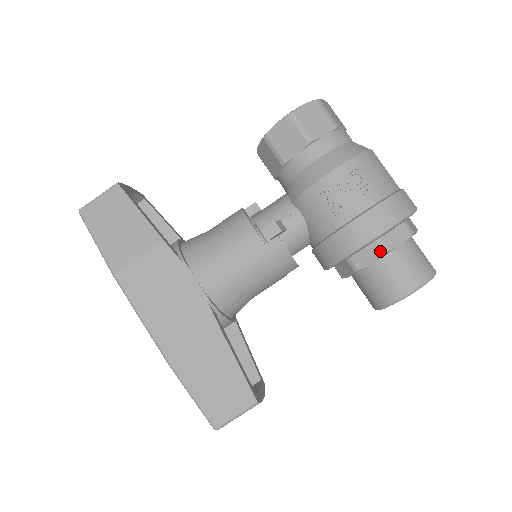
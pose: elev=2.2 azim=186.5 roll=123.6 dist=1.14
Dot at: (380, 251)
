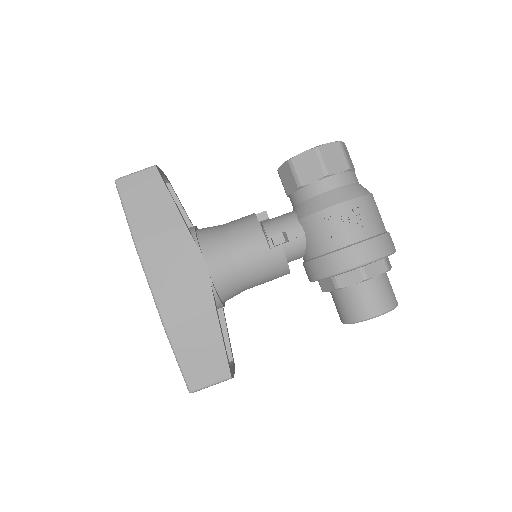
Dot at: (360, 277)
